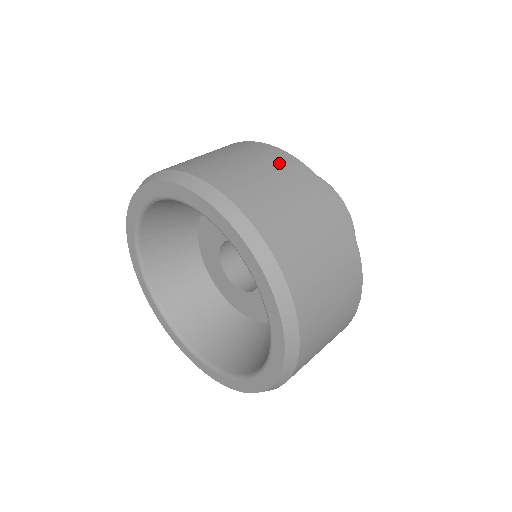
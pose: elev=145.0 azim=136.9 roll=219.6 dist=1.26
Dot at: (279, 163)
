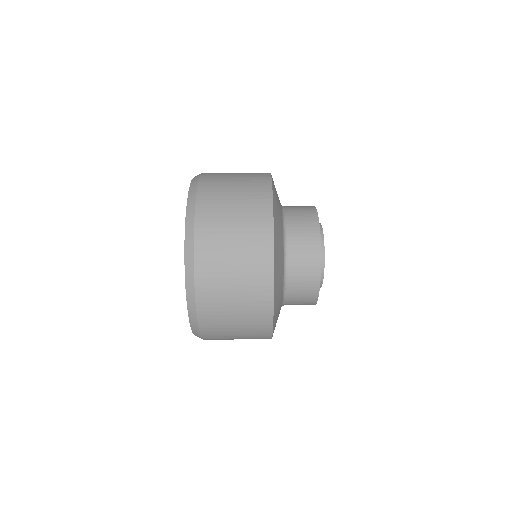
Dot at: (256, 260)
